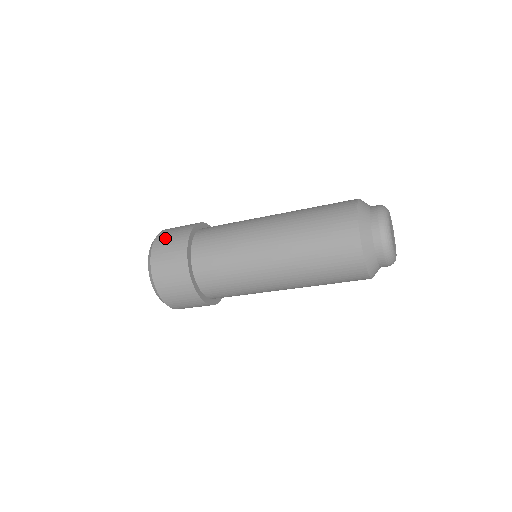
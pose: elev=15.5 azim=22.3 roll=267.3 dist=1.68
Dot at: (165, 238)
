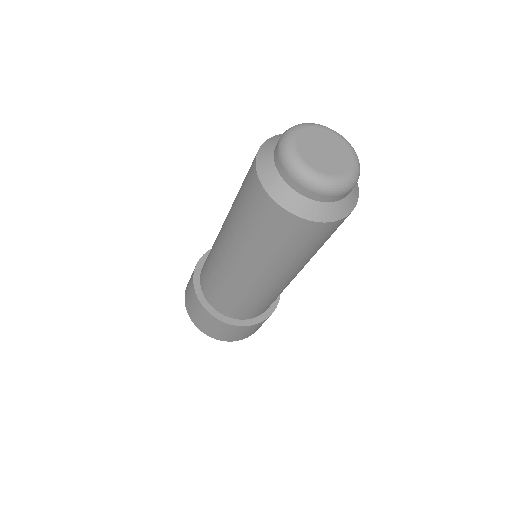
Dot at: occluded
